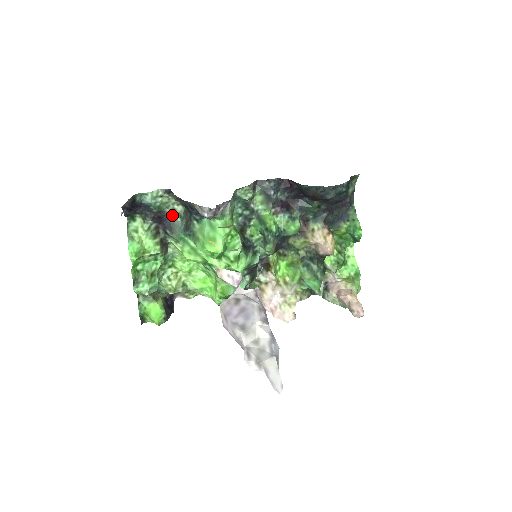
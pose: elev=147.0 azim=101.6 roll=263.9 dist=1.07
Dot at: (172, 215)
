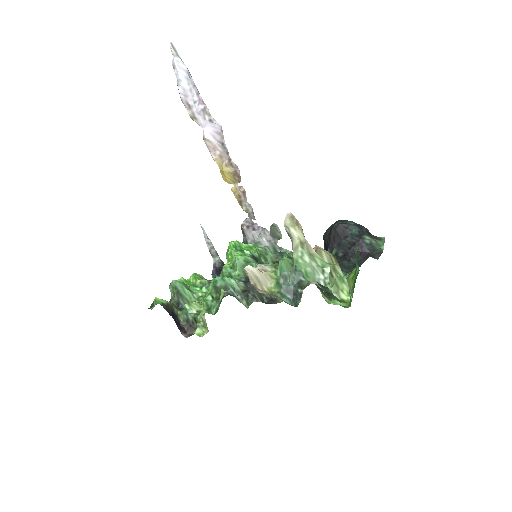
Dot at: occluded
